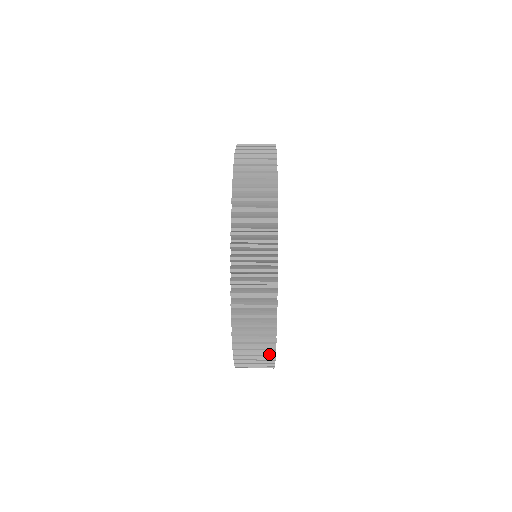
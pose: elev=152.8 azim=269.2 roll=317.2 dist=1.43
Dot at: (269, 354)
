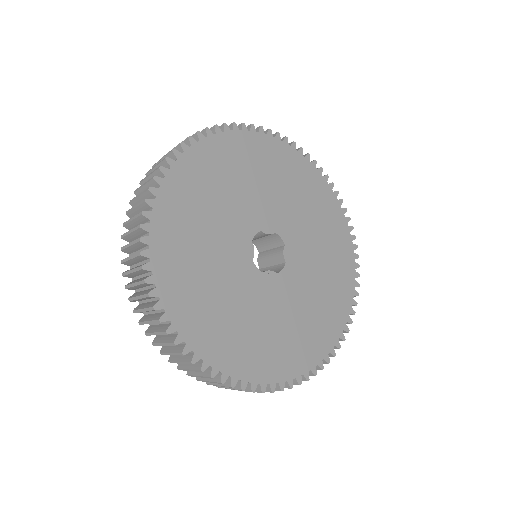
Dot at: (147, 189)
